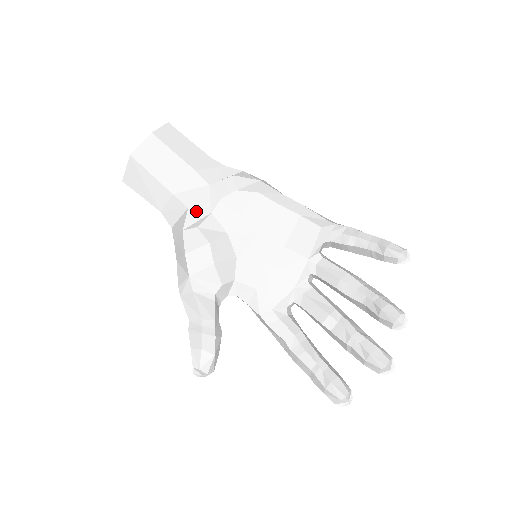
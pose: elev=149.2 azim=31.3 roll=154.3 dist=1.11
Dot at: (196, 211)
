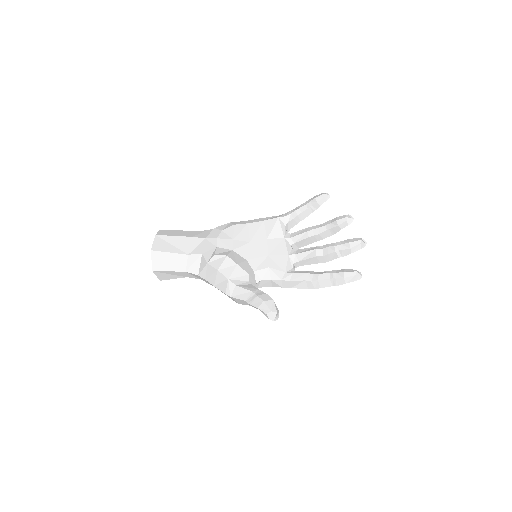
Dot at: (208, 252)
